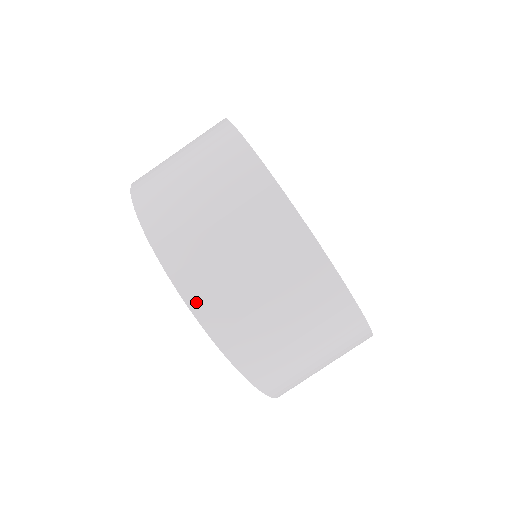
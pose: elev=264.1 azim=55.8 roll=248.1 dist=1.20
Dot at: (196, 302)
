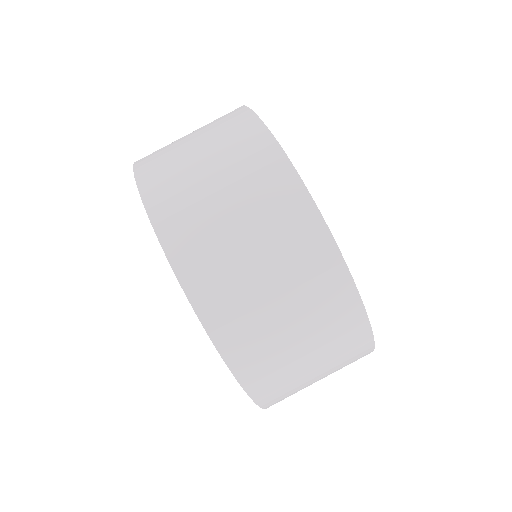
Dot at: (168, 235)
